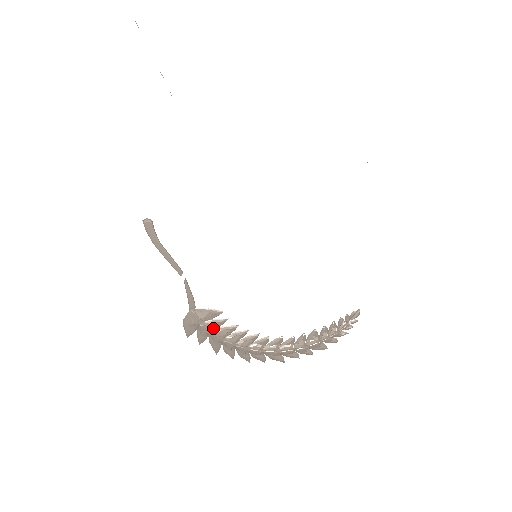
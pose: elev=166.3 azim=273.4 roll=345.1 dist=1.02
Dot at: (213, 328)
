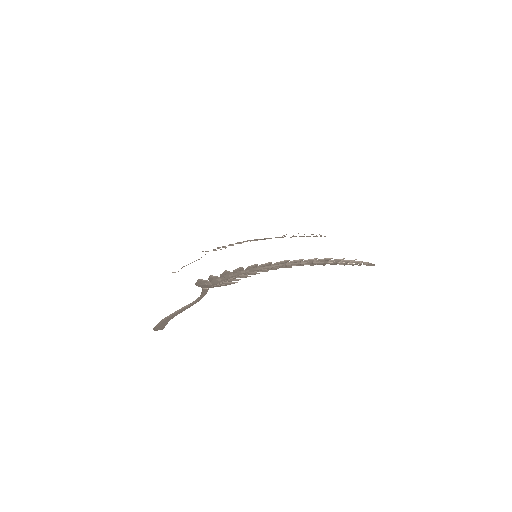
Dot at: (219, 248)
